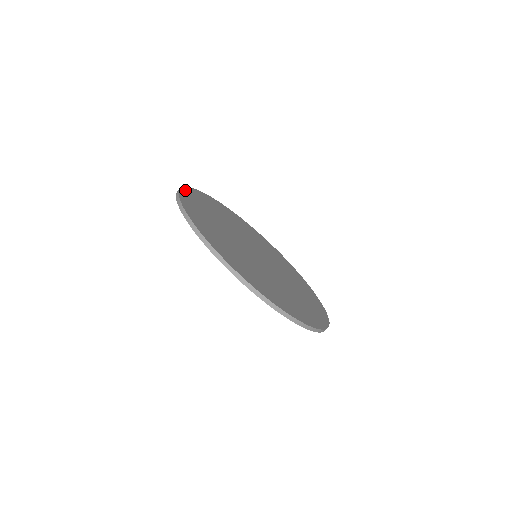
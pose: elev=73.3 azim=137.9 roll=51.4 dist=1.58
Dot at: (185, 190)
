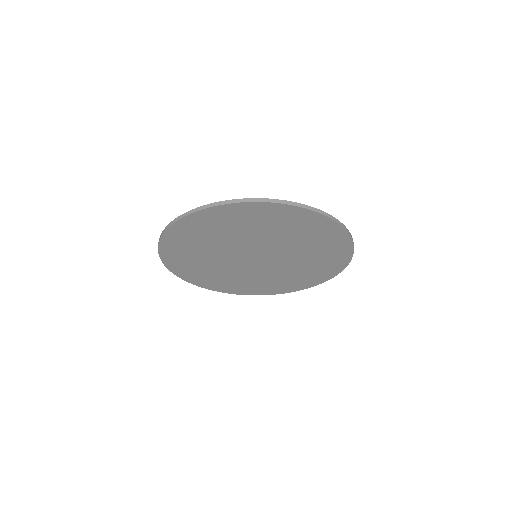
Dot at: occluded
